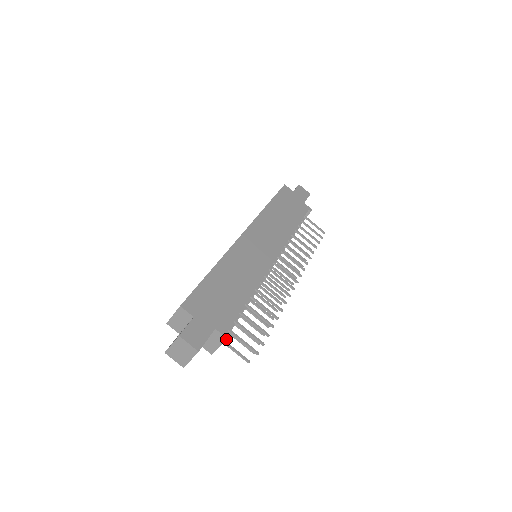
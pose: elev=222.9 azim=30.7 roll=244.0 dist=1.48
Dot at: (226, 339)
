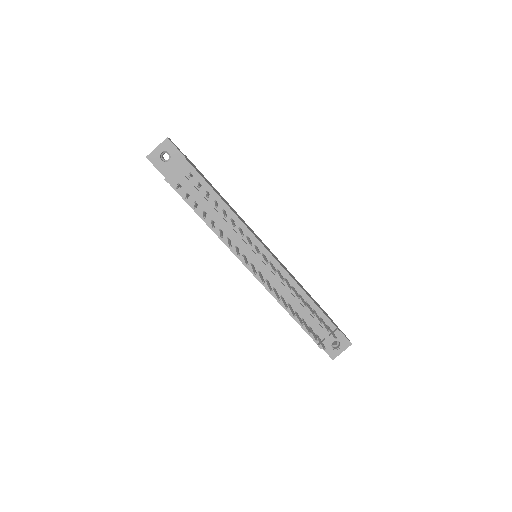
Dot at: (185, 160)
